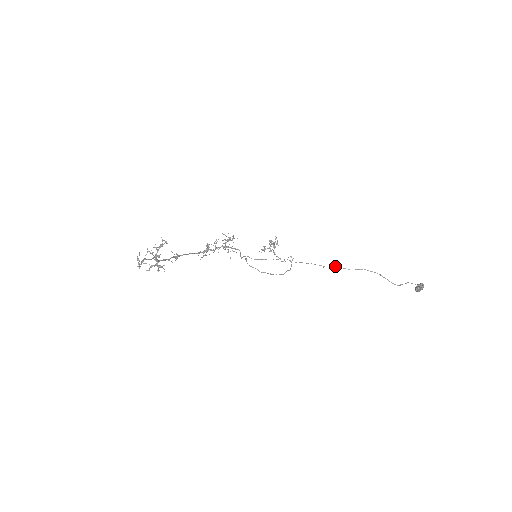
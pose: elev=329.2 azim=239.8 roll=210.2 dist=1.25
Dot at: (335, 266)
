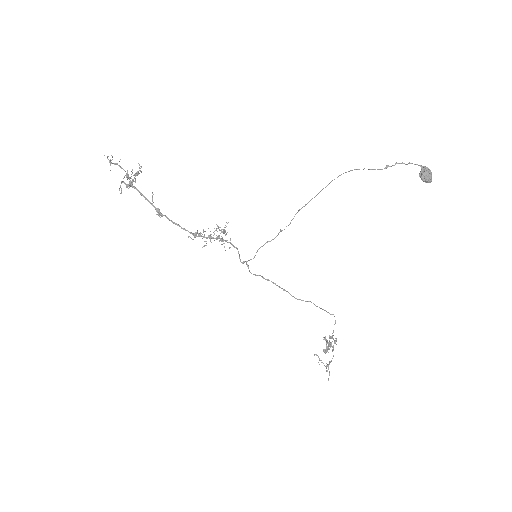
Dot at: (315, 196)
